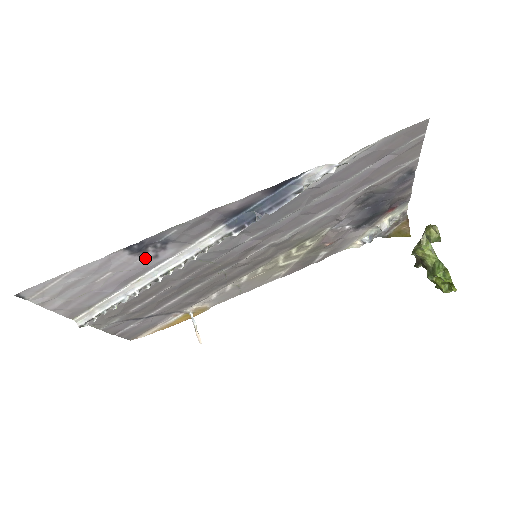
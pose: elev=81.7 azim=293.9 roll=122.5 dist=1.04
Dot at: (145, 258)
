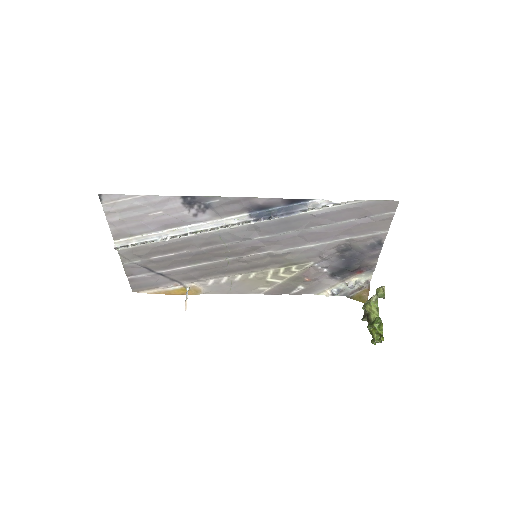
Dot at: (189, 213)
